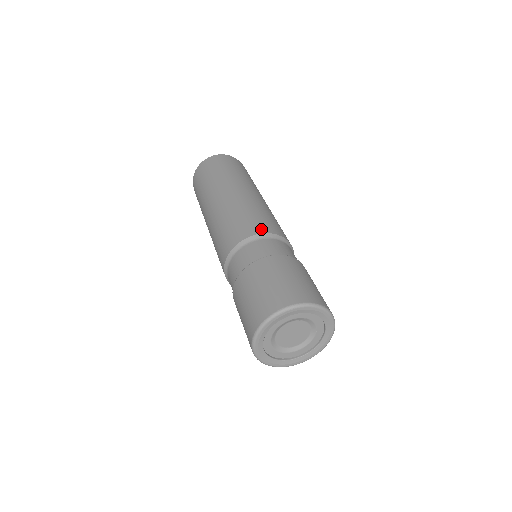
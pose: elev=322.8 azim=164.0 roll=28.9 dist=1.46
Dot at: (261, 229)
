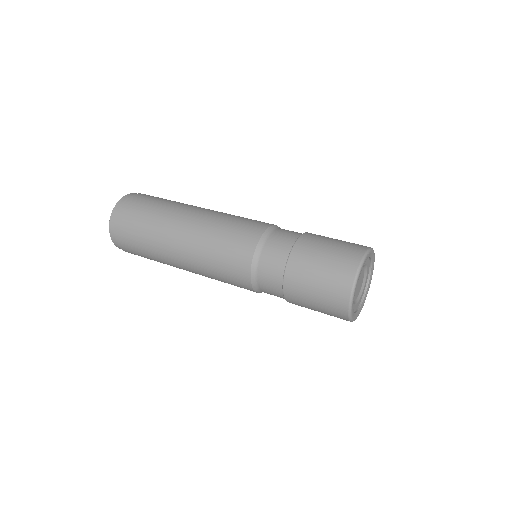
Dot at: (265, 224)
